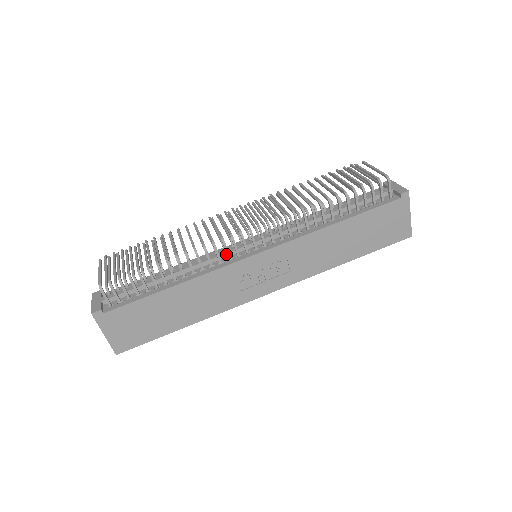
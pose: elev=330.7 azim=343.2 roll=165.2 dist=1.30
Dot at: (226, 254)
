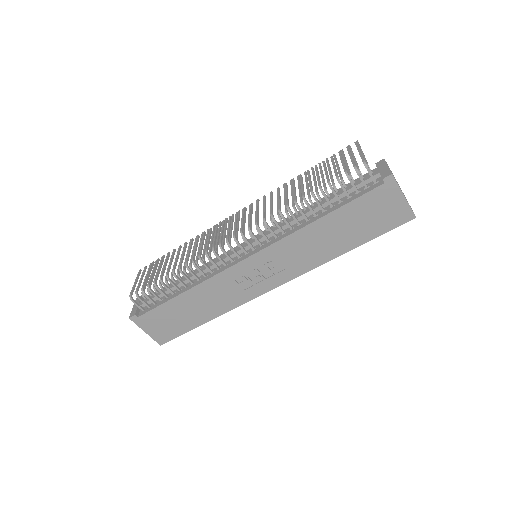
Dot at: (223, 260)
